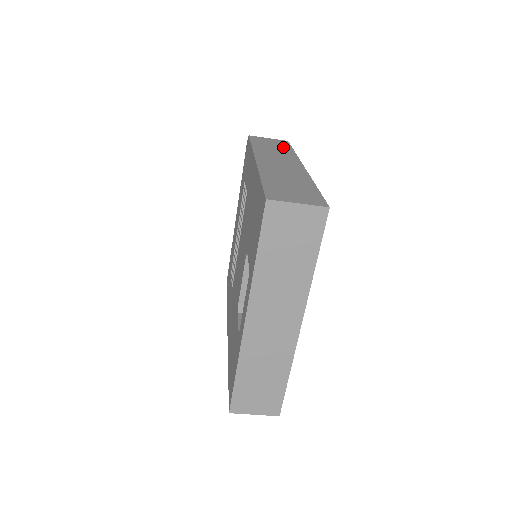
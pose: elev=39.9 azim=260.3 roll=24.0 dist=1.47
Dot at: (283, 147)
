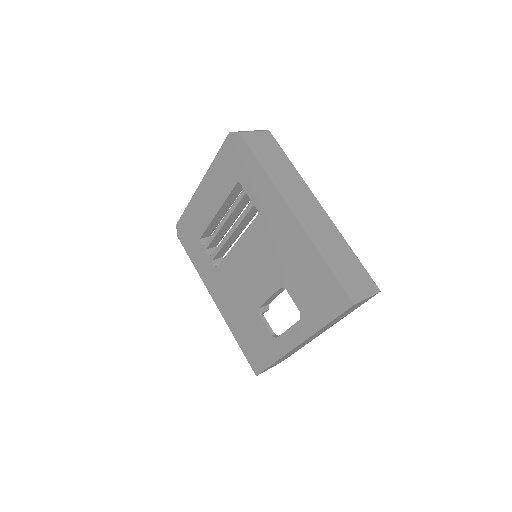
Dot at: (280, 157)
